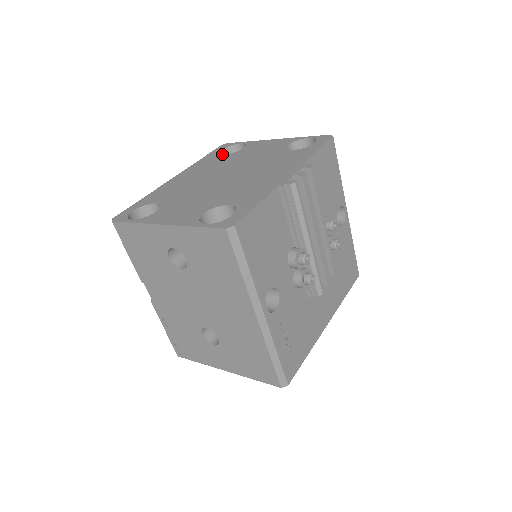
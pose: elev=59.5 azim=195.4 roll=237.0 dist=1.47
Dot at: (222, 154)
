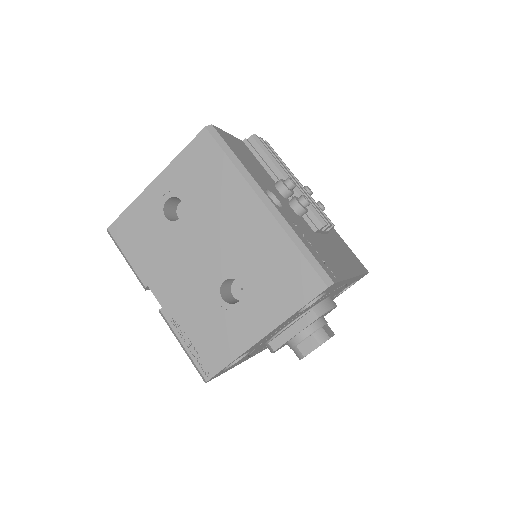
Dot at: occluded
